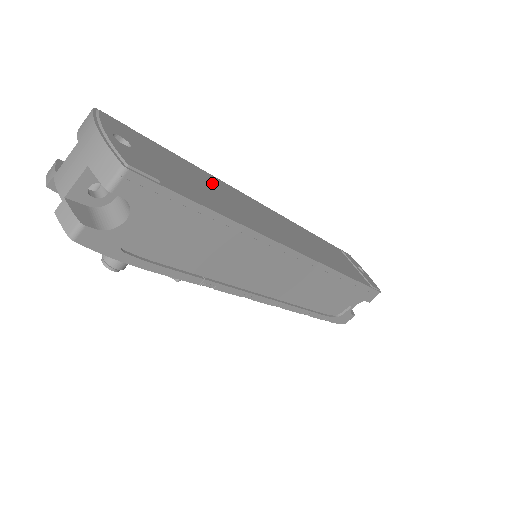
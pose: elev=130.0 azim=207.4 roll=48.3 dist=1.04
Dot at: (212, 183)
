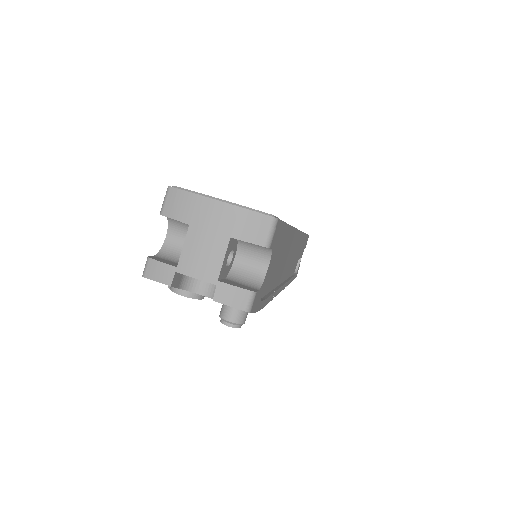
Dot at: occluded
